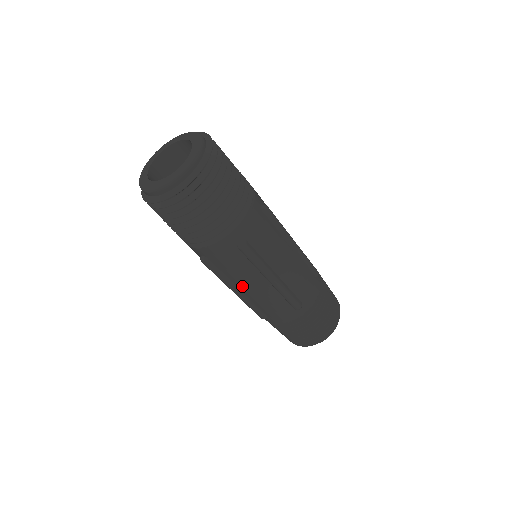
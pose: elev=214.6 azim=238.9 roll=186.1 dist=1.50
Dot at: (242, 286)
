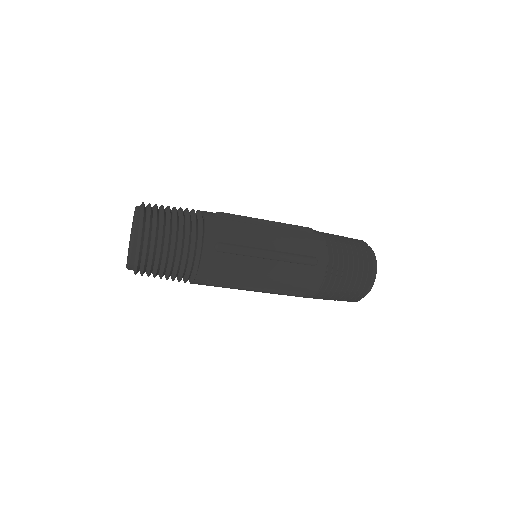
Dot at: (256, 280)
